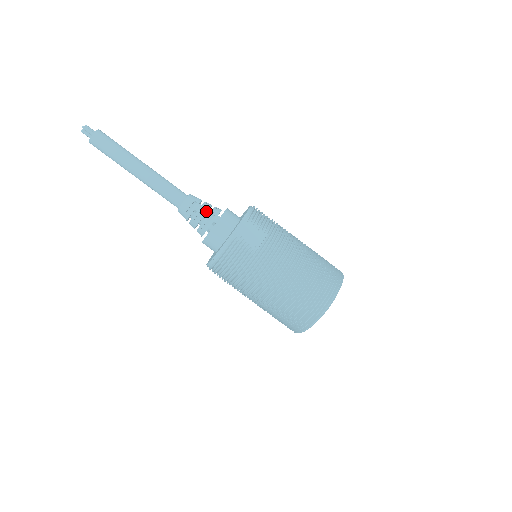
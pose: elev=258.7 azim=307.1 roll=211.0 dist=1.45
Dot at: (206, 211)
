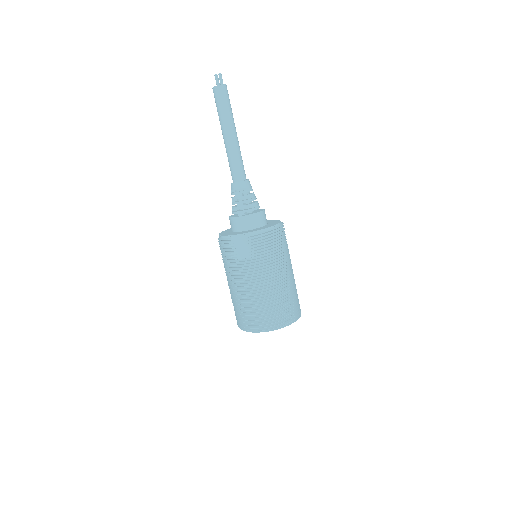
Dot at: (240, 203)
